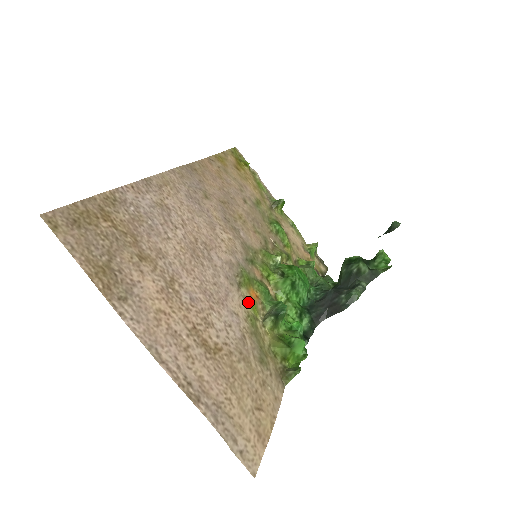
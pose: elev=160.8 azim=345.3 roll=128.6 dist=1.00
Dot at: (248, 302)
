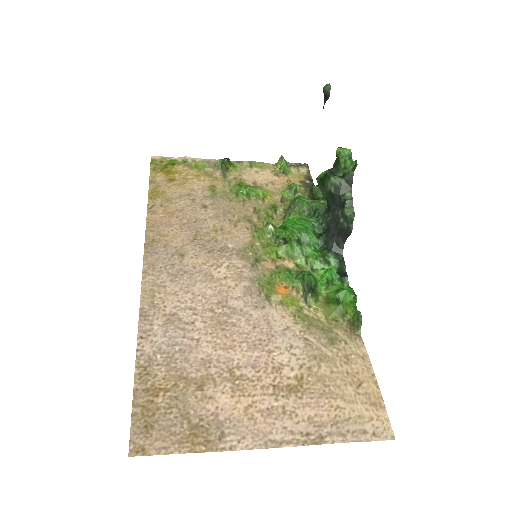
Dot at: (285, 304)
